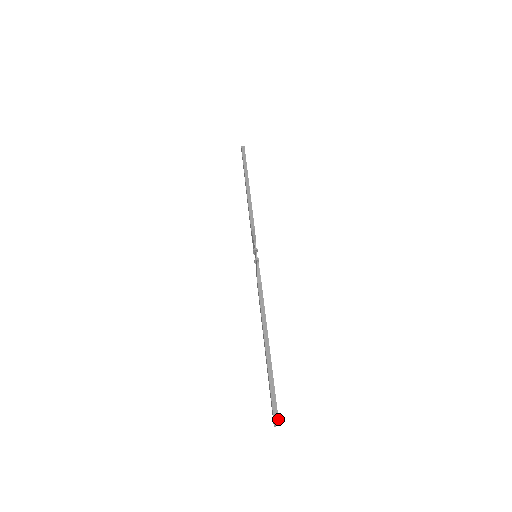
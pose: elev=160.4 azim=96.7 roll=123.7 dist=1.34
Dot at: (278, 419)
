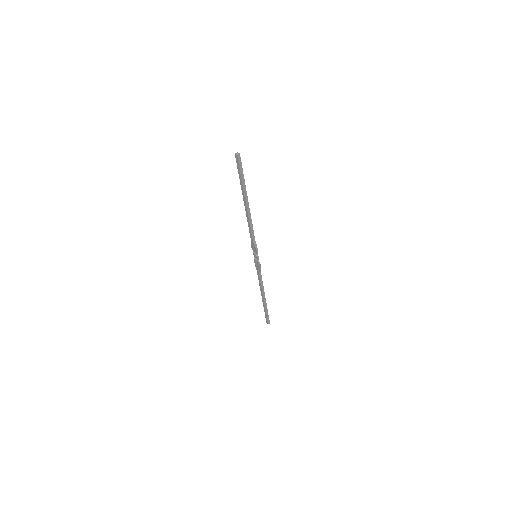
Dot at: occluded
